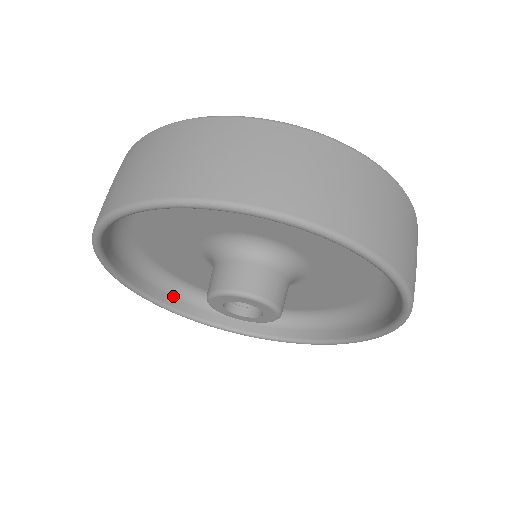
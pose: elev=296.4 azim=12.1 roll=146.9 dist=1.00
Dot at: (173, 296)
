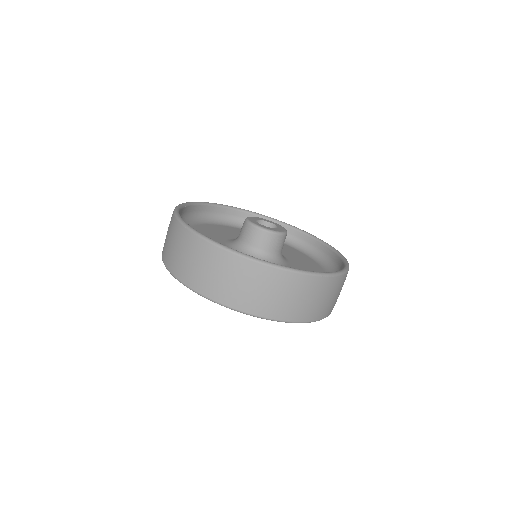
Dot at: occluded
